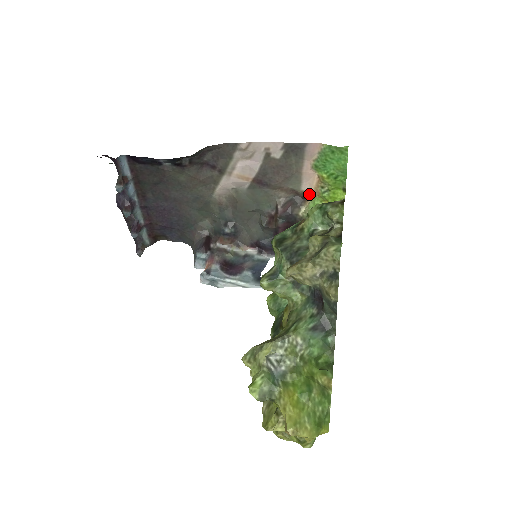
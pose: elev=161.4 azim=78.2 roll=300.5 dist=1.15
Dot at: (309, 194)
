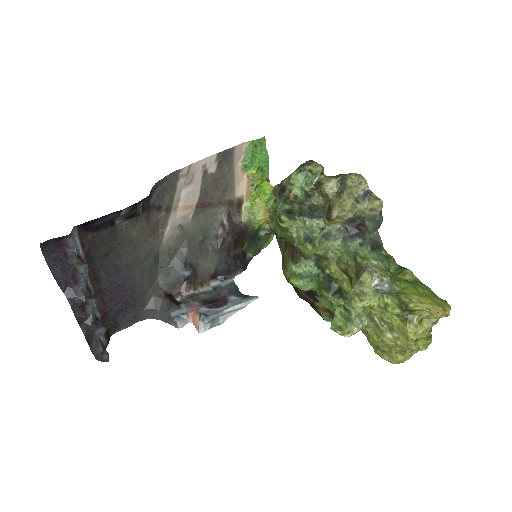
Dot at: (242, 199)
